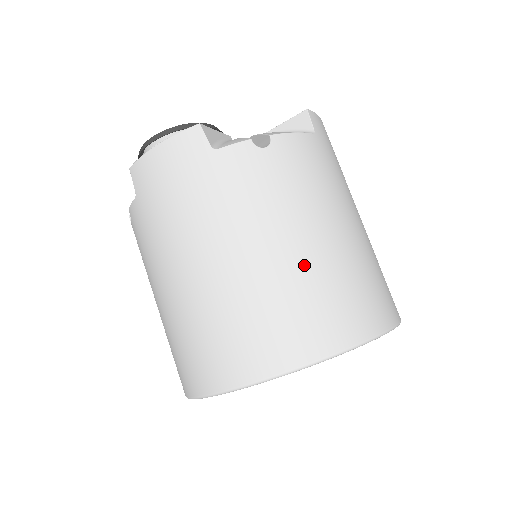
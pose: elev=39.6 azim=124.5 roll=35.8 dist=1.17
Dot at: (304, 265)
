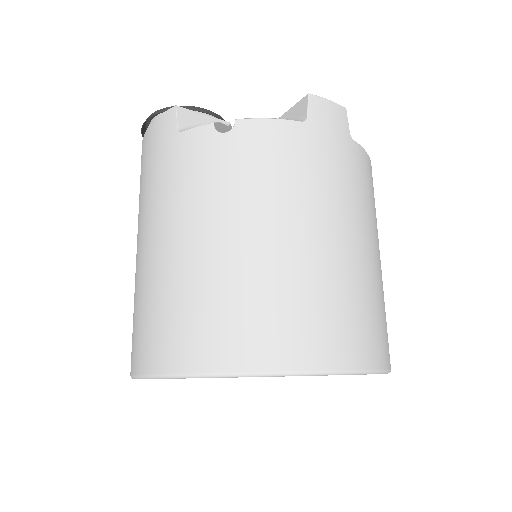
Dot at: (220, 266)
